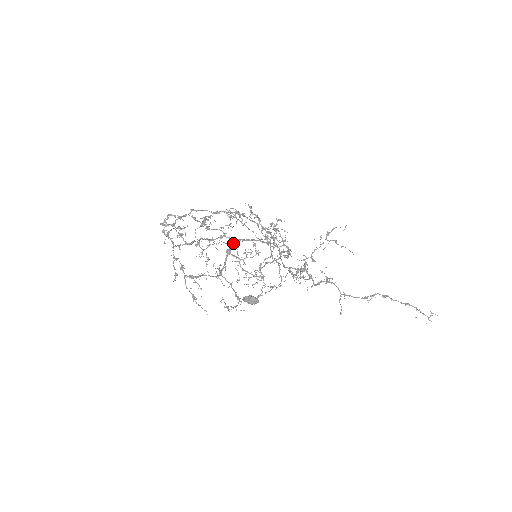
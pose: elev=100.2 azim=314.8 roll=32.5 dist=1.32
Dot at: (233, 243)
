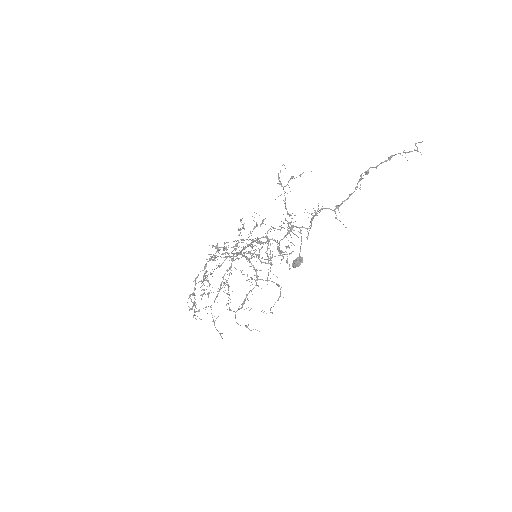
Dot at: occluded
